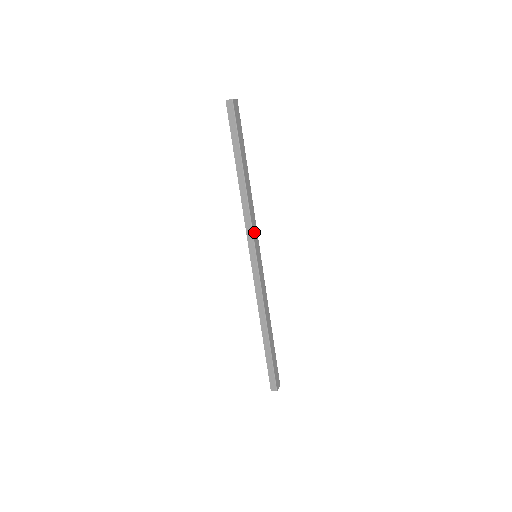
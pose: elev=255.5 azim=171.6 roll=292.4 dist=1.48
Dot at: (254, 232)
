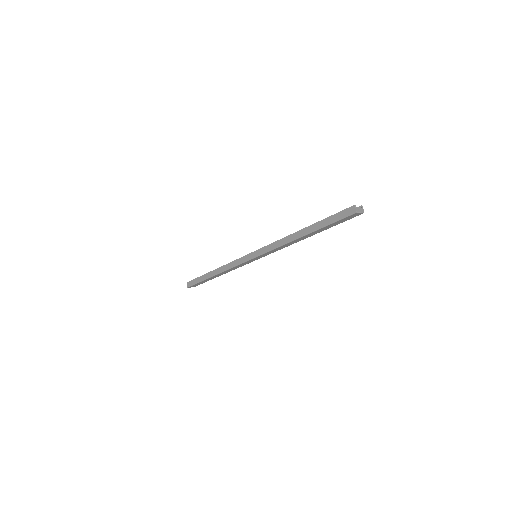
Dot at: (269, 252)
